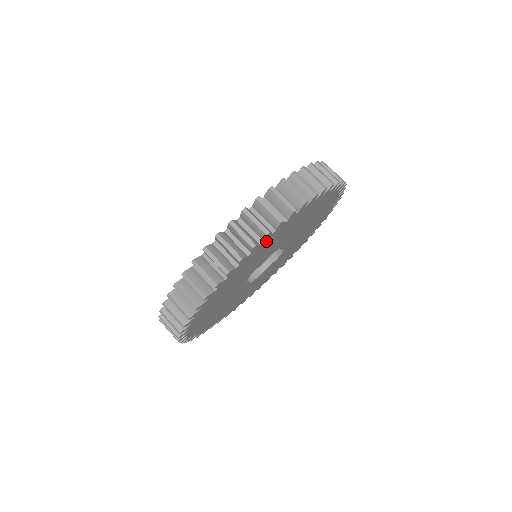
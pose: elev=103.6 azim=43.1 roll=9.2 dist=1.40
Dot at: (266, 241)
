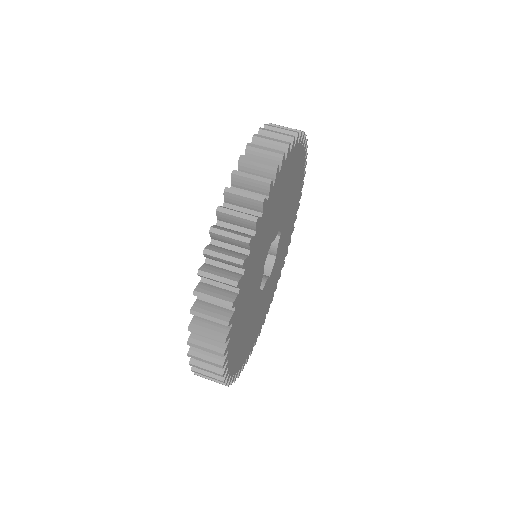
Dot at: (236, 313)
